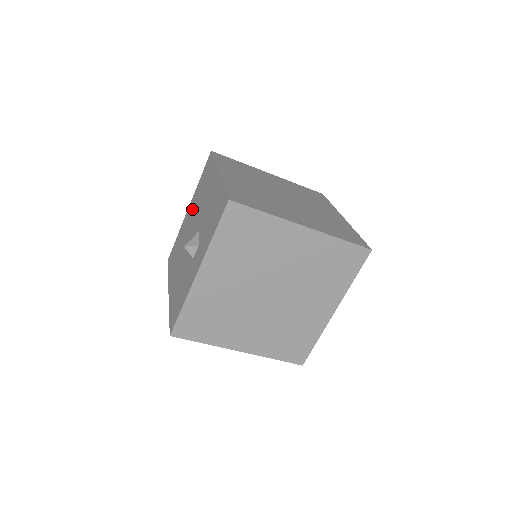
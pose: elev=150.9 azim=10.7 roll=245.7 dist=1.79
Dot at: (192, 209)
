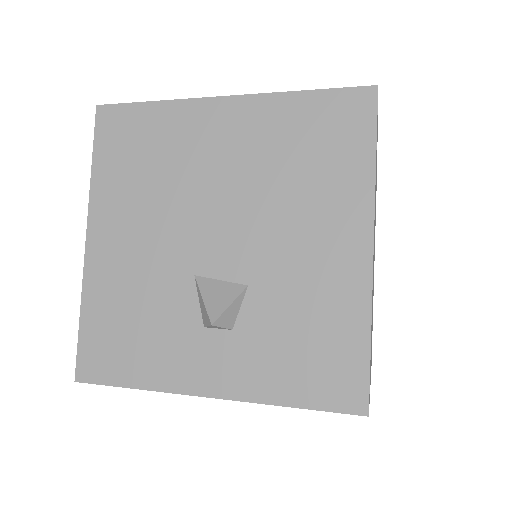
Dot at: (242, 143)
